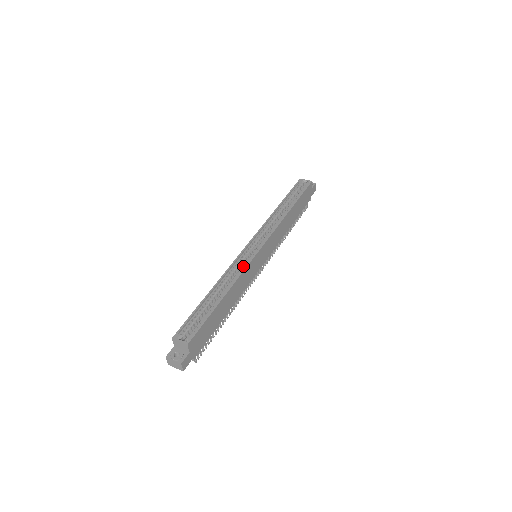
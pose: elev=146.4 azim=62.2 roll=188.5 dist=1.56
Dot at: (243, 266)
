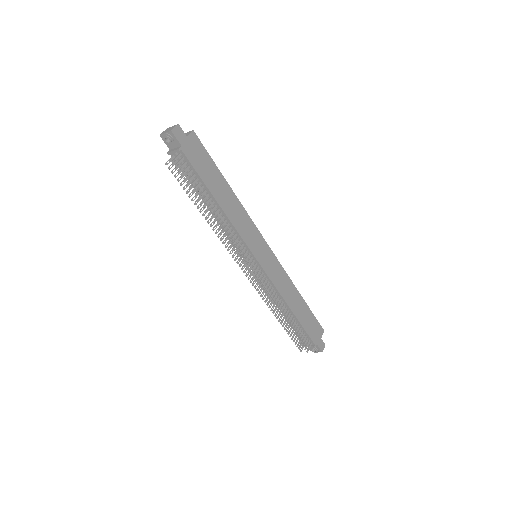
Dot at: occluded
